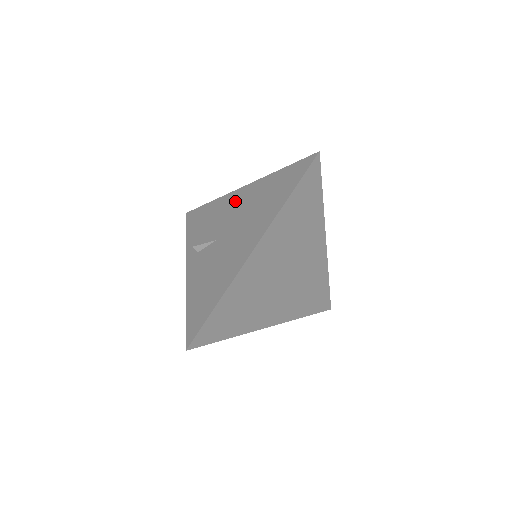
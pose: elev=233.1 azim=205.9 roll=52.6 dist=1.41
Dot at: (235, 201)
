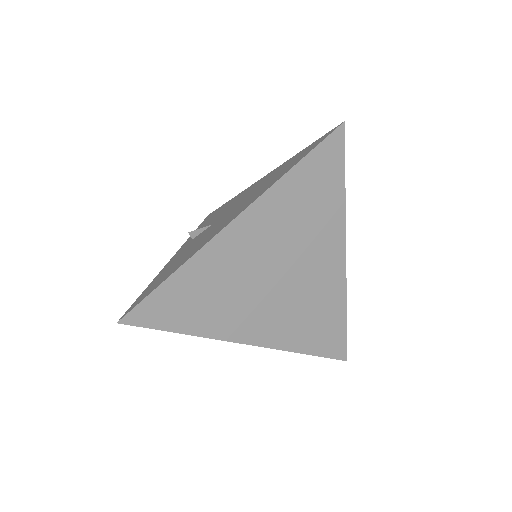
Dot at: (248, 190)
